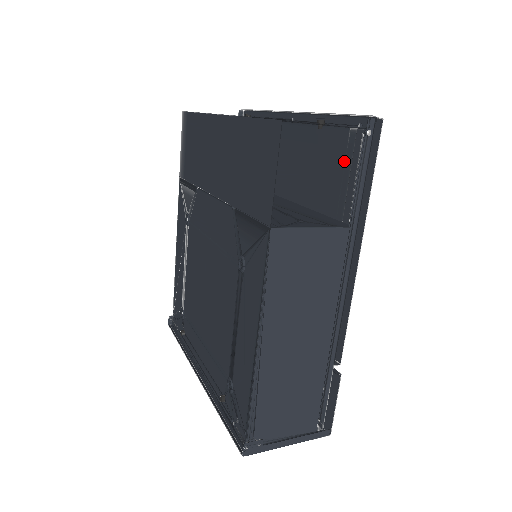
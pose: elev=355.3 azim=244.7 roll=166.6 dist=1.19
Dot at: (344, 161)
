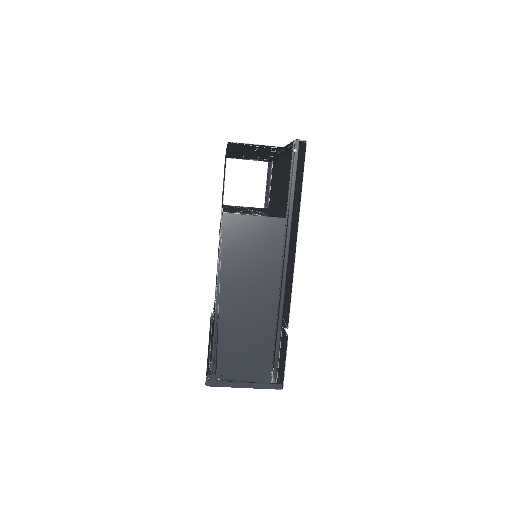
Dot at: occluded
